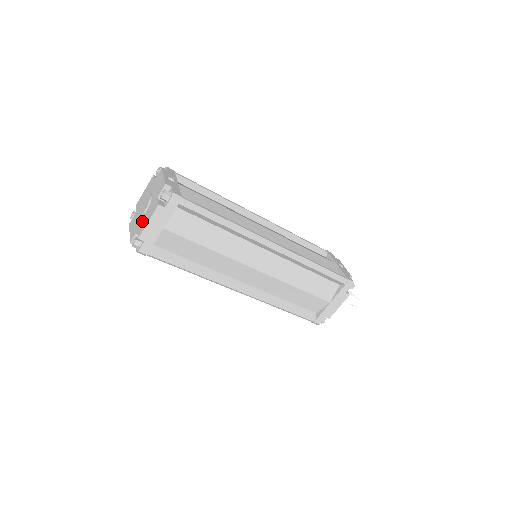
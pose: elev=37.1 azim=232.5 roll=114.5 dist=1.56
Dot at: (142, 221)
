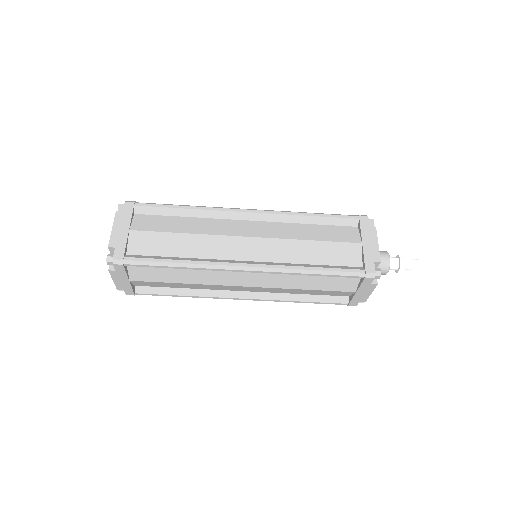
Dot at: occluded
